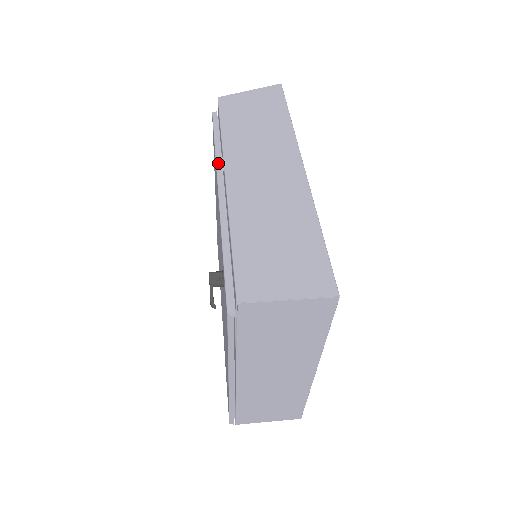
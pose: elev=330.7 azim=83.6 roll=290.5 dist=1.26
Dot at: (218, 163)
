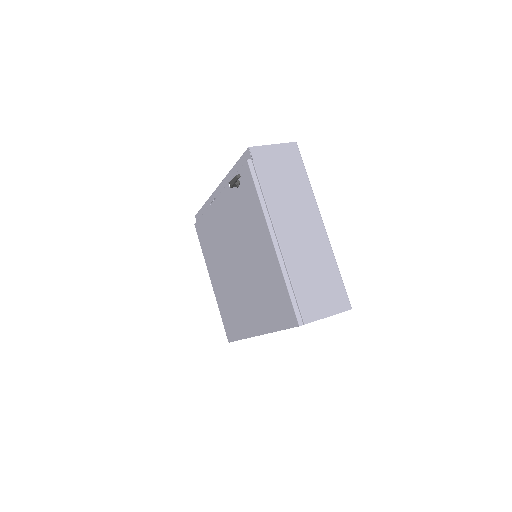
Dot at: (209, 207)
